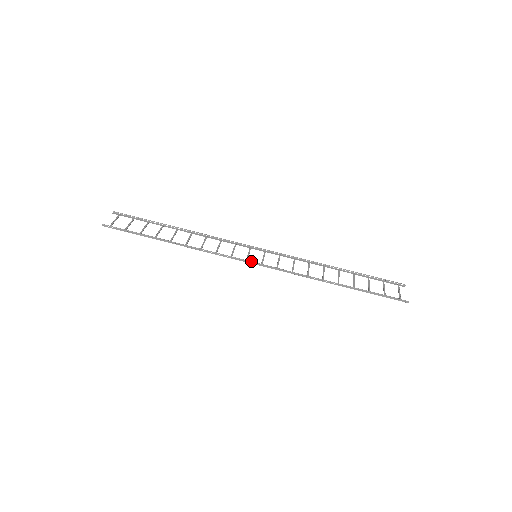
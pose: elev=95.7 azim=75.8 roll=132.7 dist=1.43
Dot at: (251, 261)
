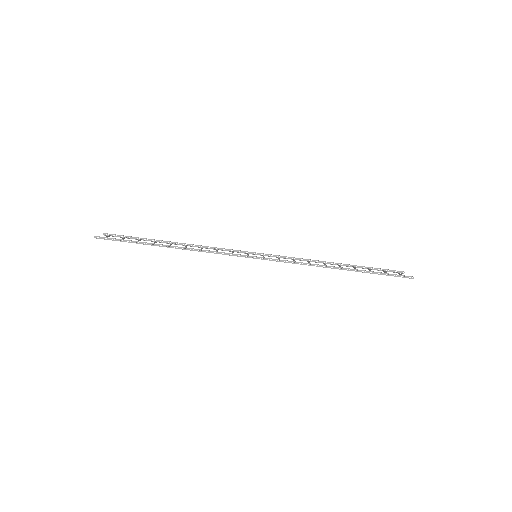
Dot at: (253, 256)
